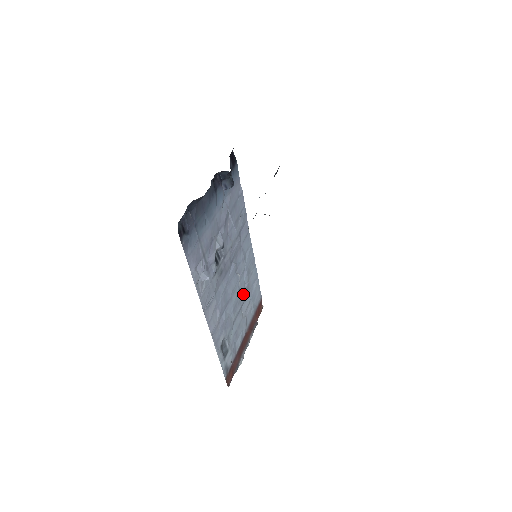
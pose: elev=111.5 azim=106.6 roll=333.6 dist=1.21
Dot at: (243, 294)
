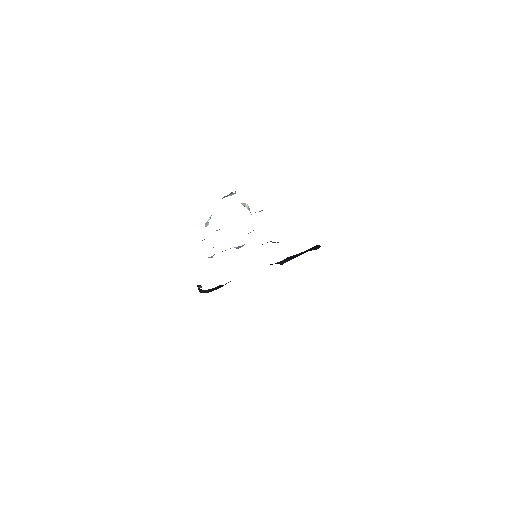
Dot at: occluded
